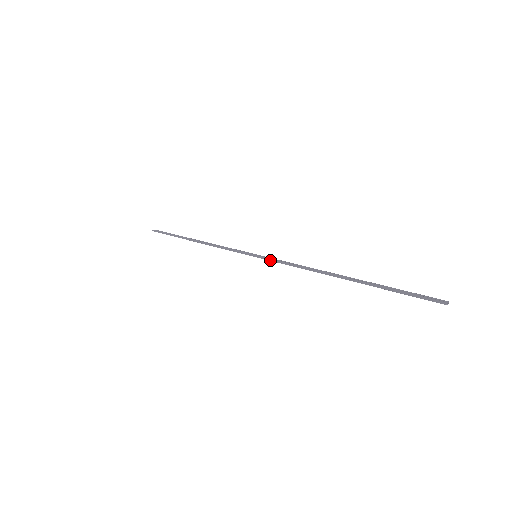
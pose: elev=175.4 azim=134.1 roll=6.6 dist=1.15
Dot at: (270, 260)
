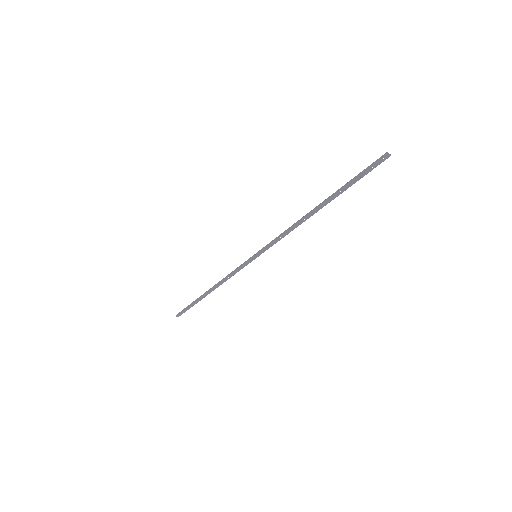
Dot at: (266, 246)
